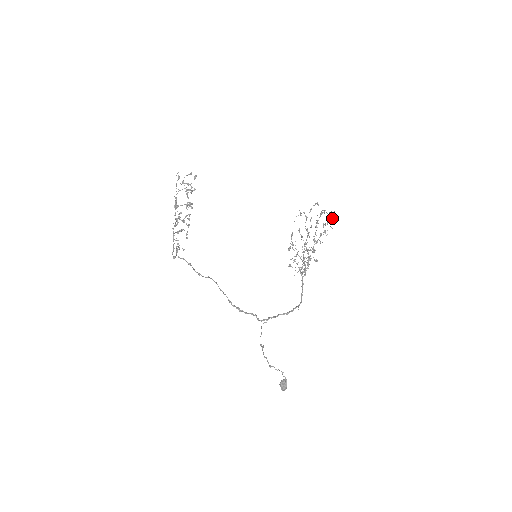
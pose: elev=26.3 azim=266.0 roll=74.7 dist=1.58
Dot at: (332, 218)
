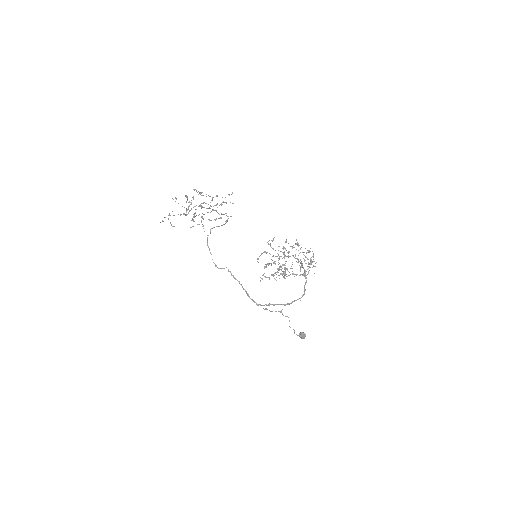
Dot at: (269, 278)
